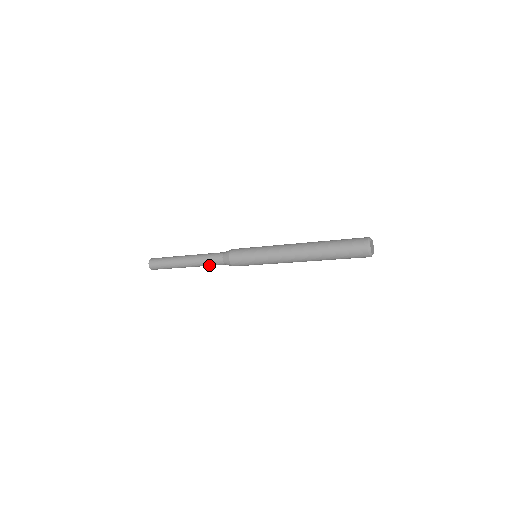
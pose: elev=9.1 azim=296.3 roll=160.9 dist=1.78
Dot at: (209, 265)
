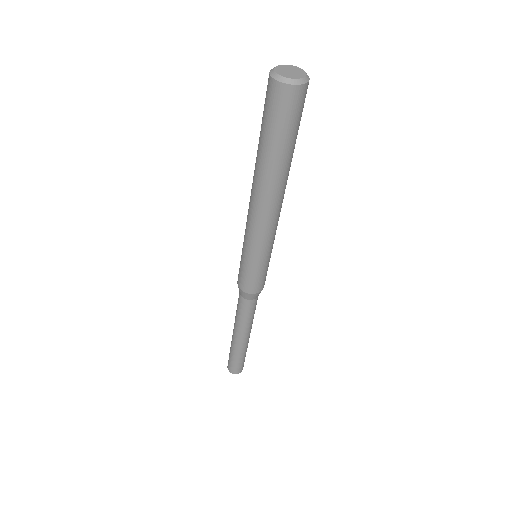
Dot at: (242, 316)
